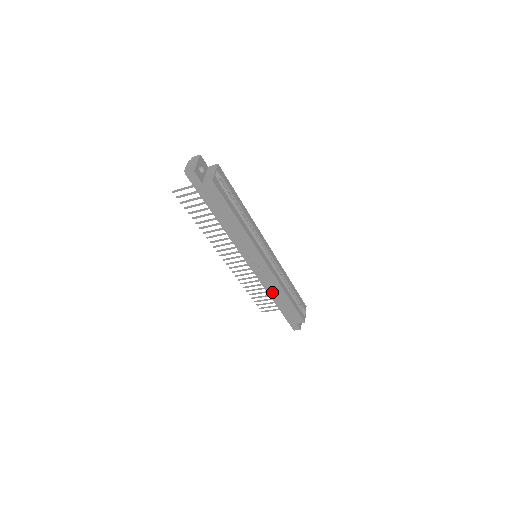
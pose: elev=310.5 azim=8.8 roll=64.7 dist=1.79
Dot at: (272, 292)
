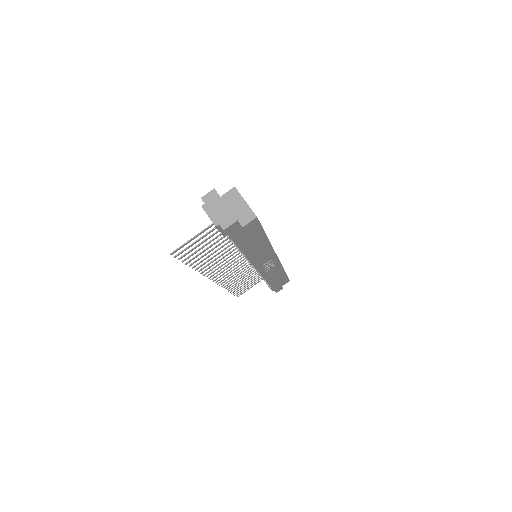
Dot at: (271, 278)
